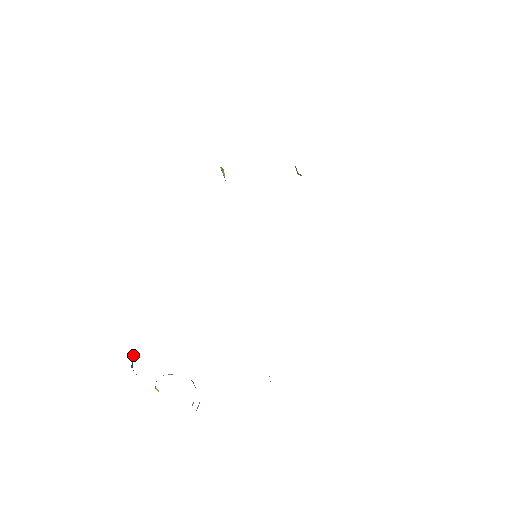
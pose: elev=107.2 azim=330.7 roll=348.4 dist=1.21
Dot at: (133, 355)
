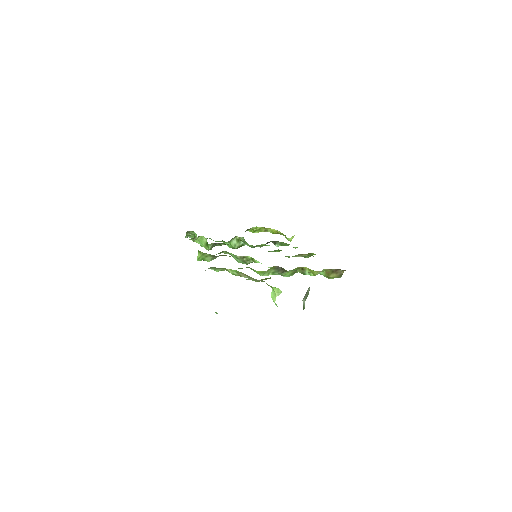
Dot at: occluded
